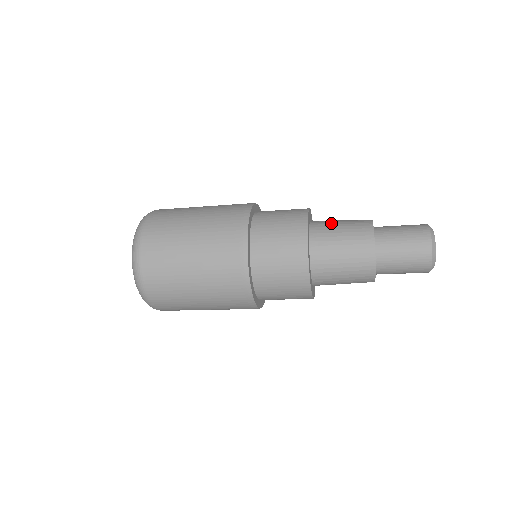
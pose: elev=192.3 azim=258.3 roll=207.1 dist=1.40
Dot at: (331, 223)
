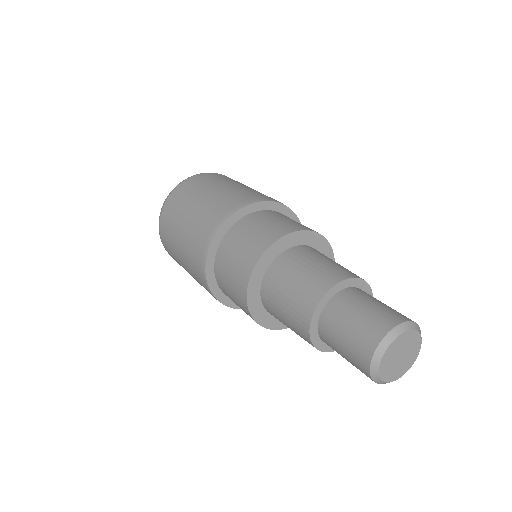
Dot at: (304, 259)
